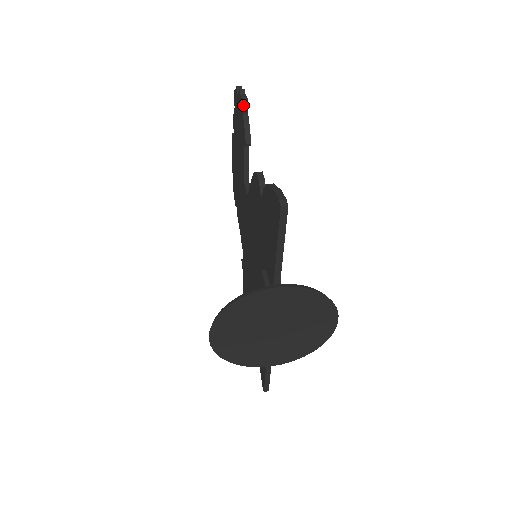
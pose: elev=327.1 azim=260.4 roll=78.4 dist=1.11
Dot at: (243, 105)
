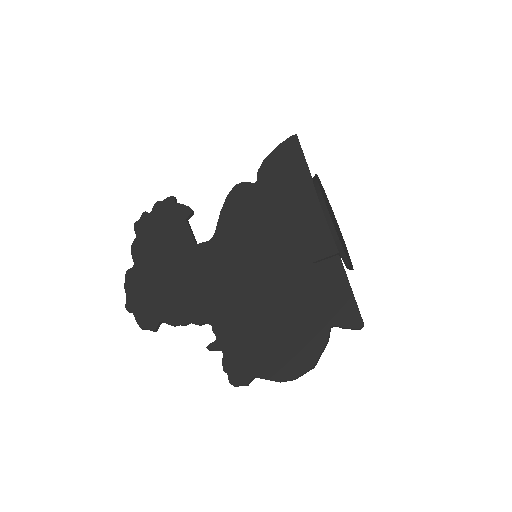
Dot at: (174, 197)
